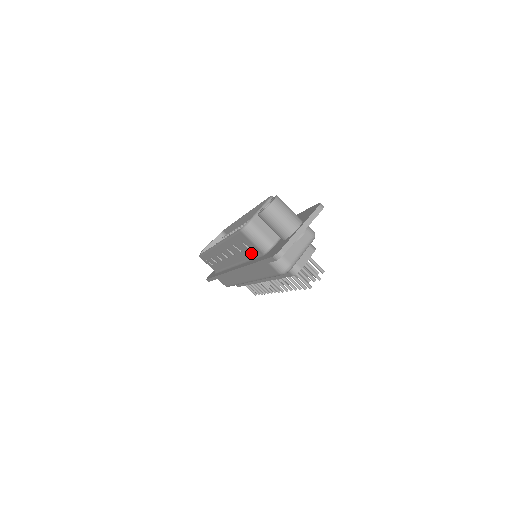
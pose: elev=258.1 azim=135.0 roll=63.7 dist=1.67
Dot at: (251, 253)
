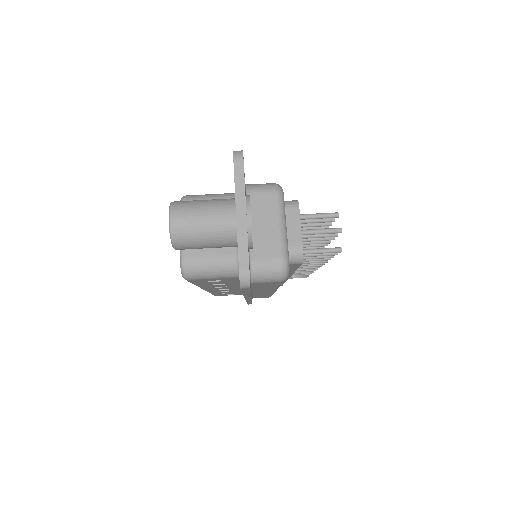
Dot at: (231, 281)
